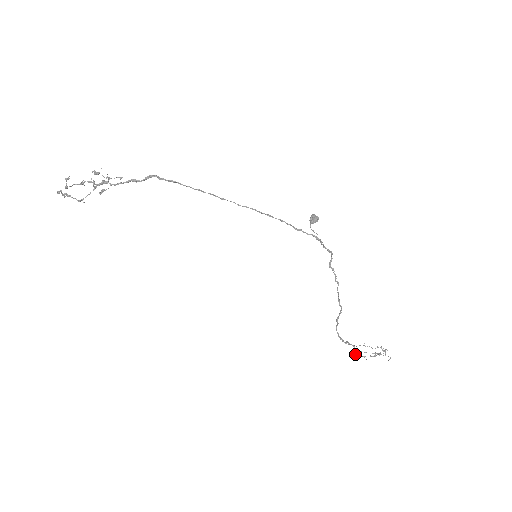
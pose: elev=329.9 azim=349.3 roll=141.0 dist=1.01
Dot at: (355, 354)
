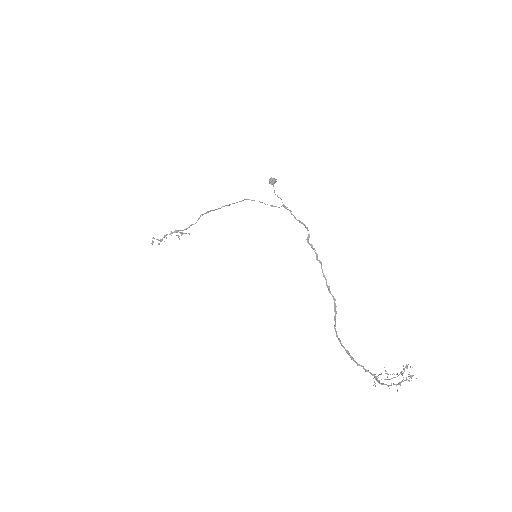
Dot at: occluded
